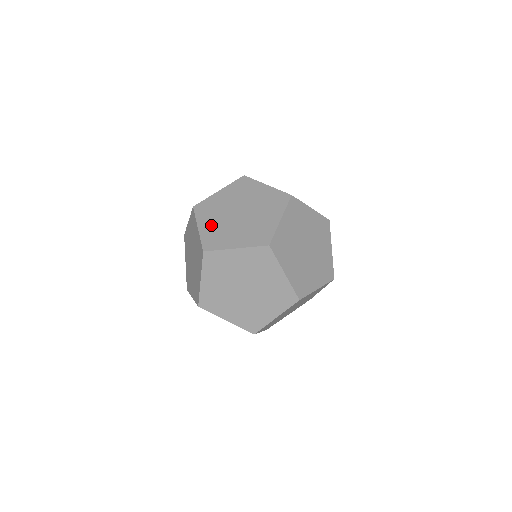
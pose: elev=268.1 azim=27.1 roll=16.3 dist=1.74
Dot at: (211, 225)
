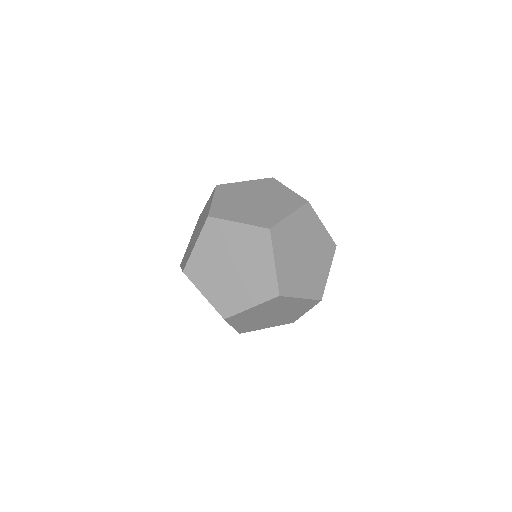
Dot at: (225, 201)
